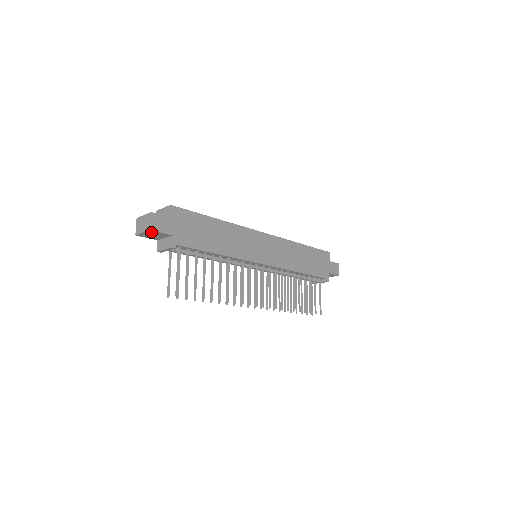
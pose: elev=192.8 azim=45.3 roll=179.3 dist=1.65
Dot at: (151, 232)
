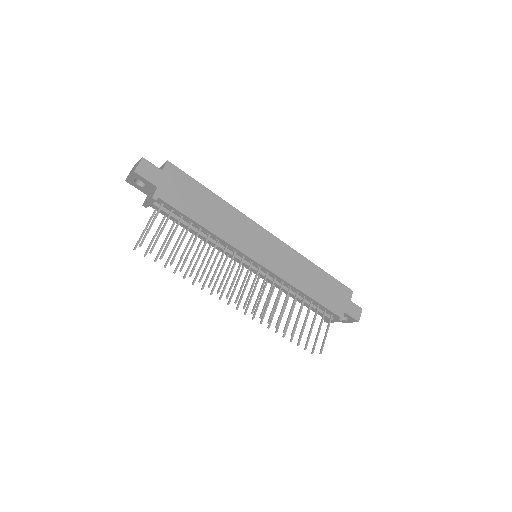
Dot at: (137, 177)
